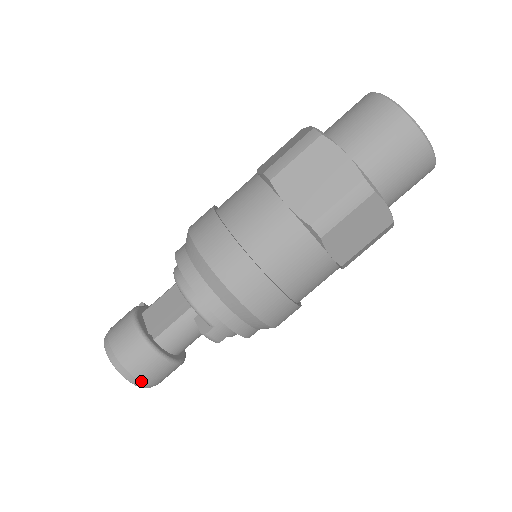
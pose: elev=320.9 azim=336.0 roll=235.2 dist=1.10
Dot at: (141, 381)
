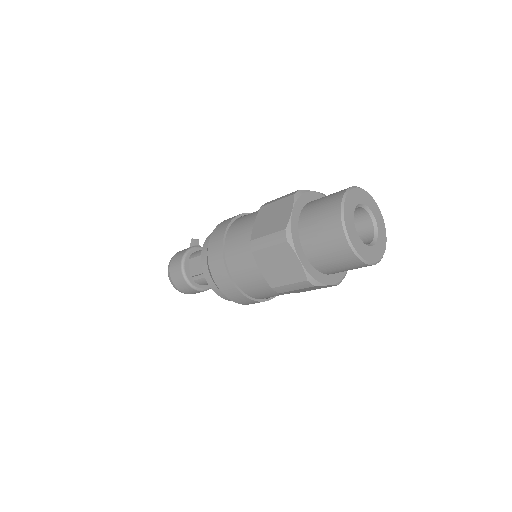
Dot at: occluded
